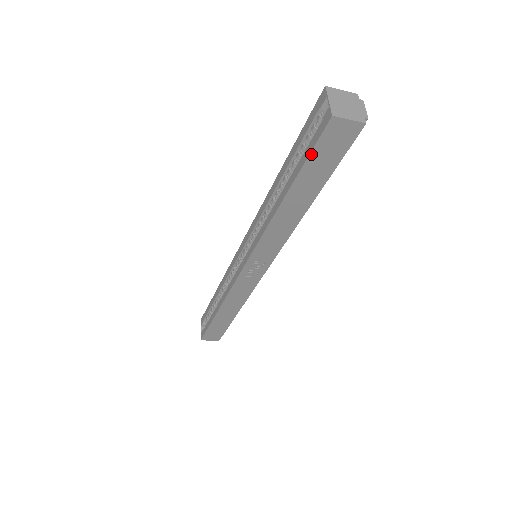
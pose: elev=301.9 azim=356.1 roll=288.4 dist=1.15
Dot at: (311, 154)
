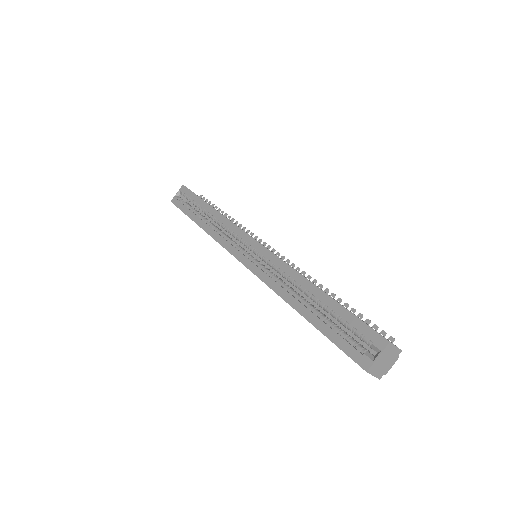
Dot at: (337, 346)
